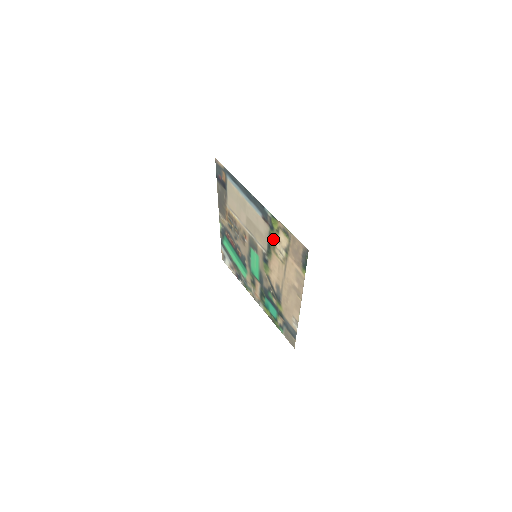
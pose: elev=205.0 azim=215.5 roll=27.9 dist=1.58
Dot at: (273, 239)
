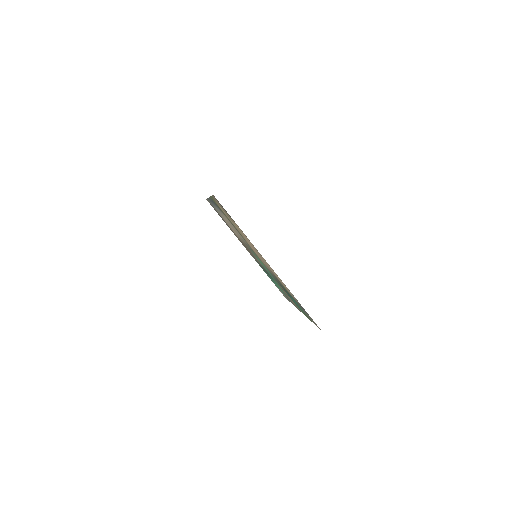
Dot at: (229, 220)
